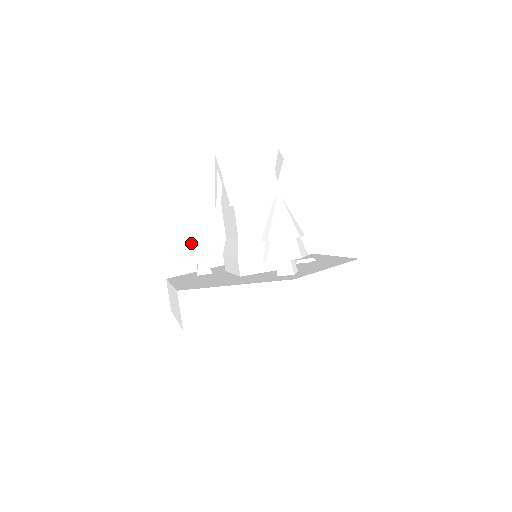
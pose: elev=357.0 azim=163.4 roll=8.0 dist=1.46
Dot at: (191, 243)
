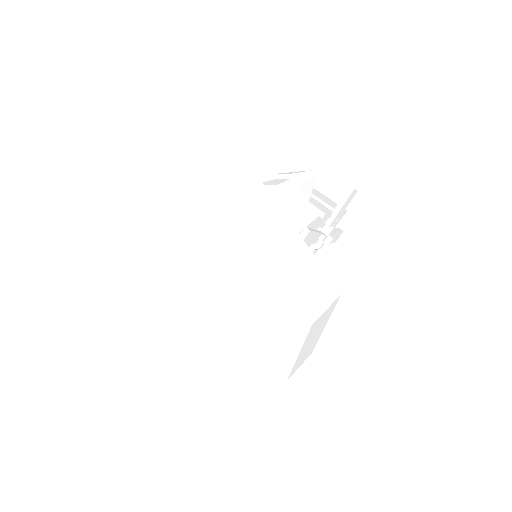
Dot at: occluded
